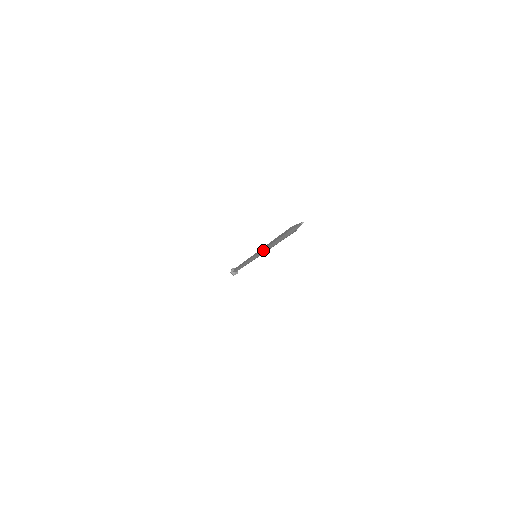
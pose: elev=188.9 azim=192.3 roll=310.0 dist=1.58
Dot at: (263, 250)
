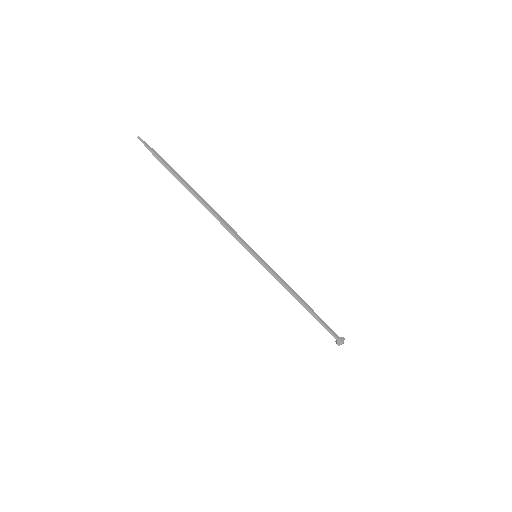
Dot at: (225, 228)
